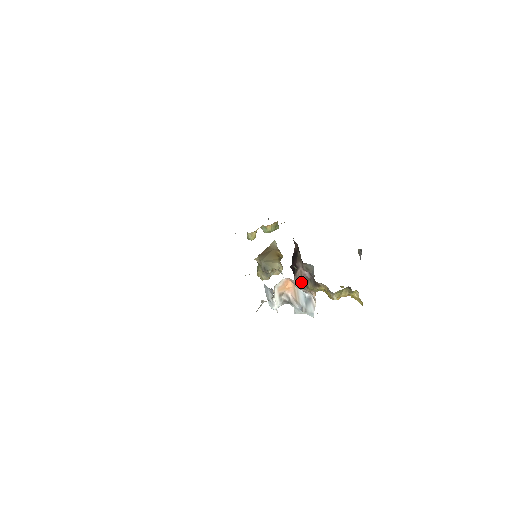
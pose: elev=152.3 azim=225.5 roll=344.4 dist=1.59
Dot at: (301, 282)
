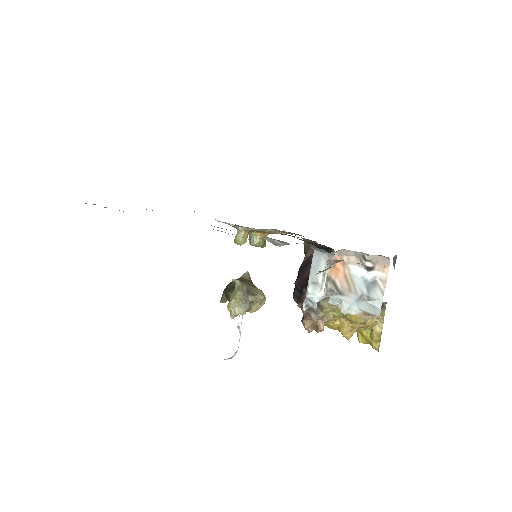
Dot at: occluded
